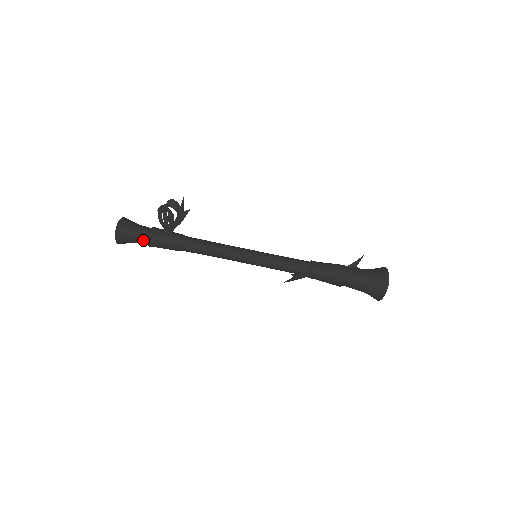
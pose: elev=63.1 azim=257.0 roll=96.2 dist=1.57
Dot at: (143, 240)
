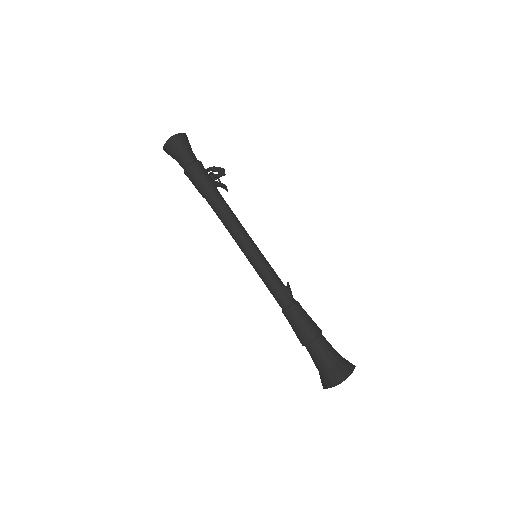
Dot at: (192, 157)
